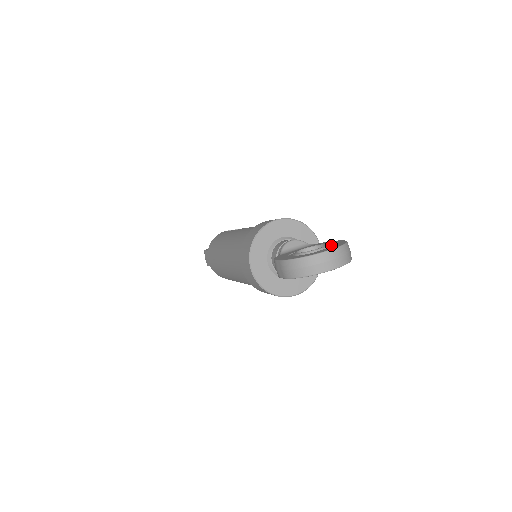
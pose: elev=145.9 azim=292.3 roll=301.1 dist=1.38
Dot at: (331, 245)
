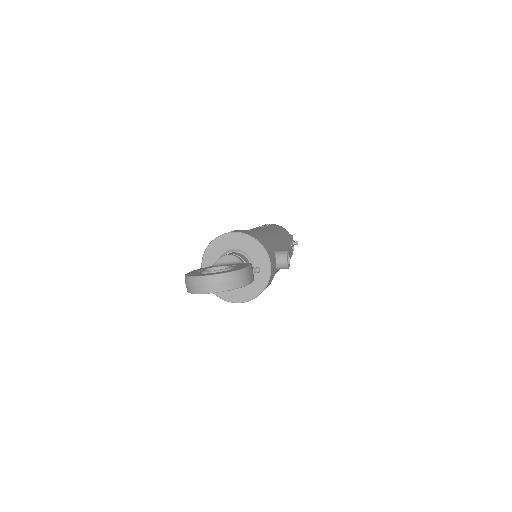
Dot at: (230, 269)
